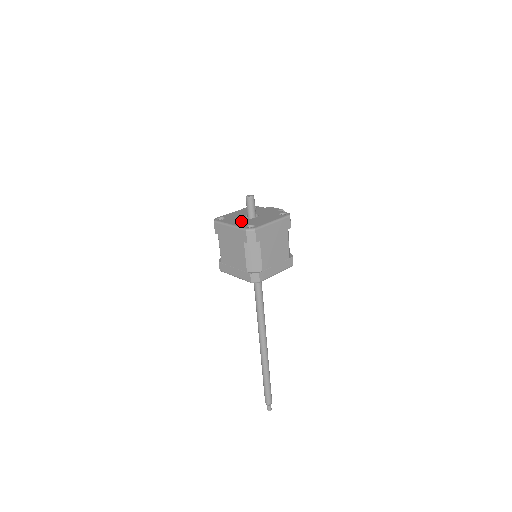
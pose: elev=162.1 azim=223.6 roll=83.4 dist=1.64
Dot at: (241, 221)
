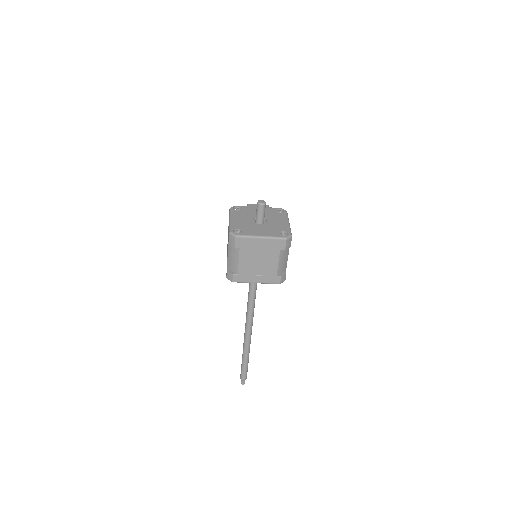
Dot at: (264, 229)
